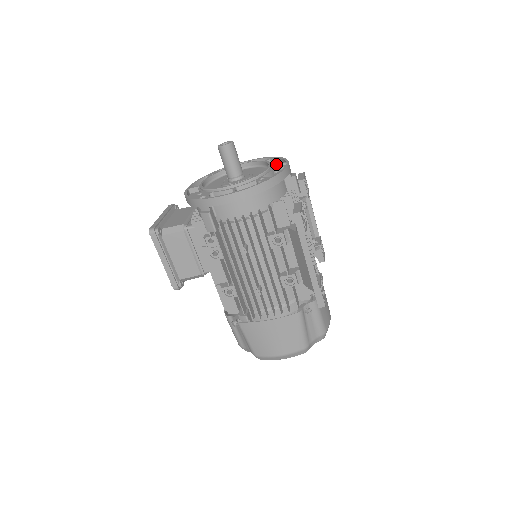
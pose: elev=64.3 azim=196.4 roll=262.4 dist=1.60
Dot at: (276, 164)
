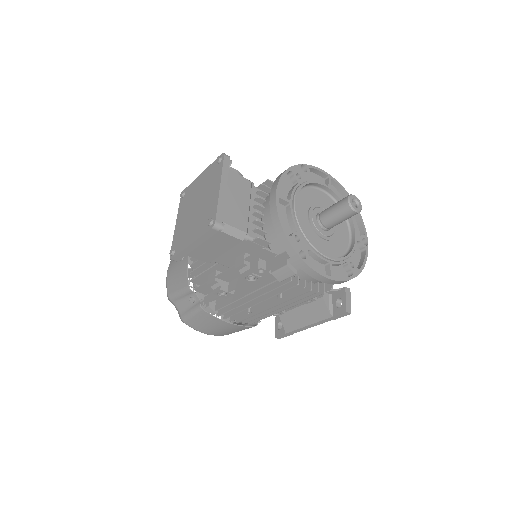
Dot at: occluded
